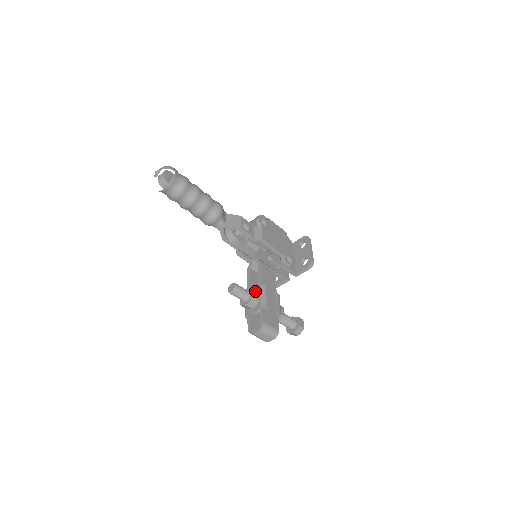
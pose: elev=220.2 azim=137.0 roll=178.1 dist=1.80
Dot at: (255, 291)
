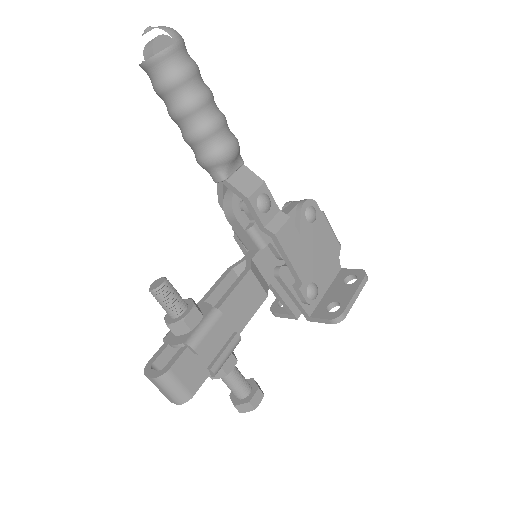
Dot at: (196, 311)
